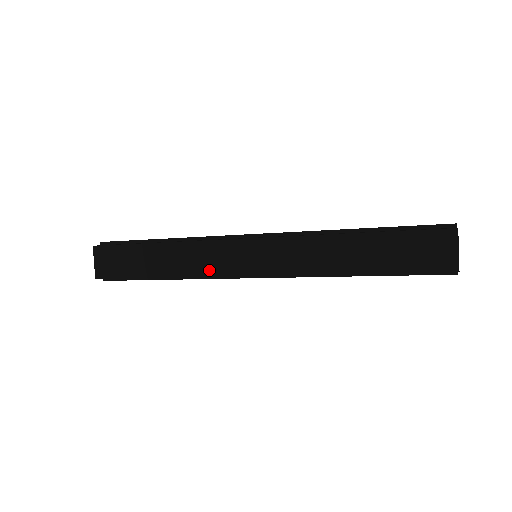
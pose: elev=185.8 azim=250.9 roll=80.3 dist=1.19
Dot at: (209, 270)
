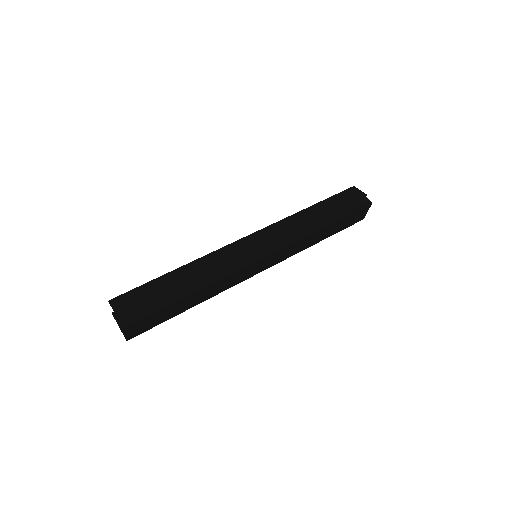
Dot at: (231, 285)
